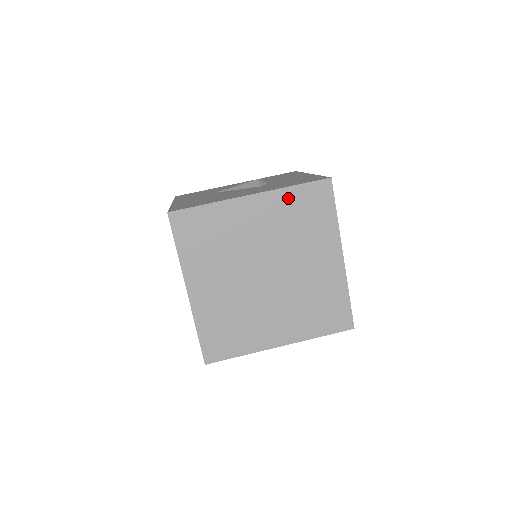
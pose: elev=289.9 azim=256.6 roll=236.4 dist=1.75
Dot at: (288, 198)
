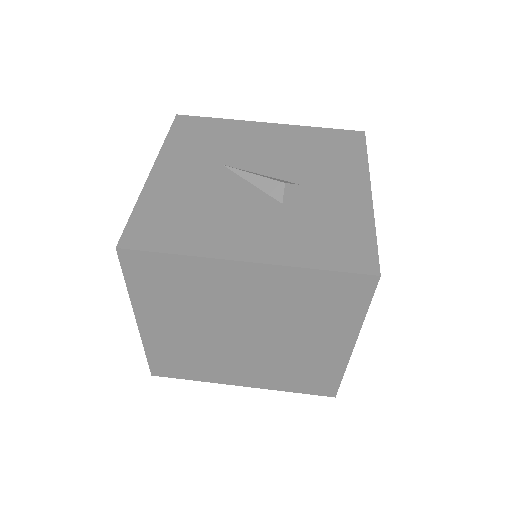
Dot at: (302, 279)
